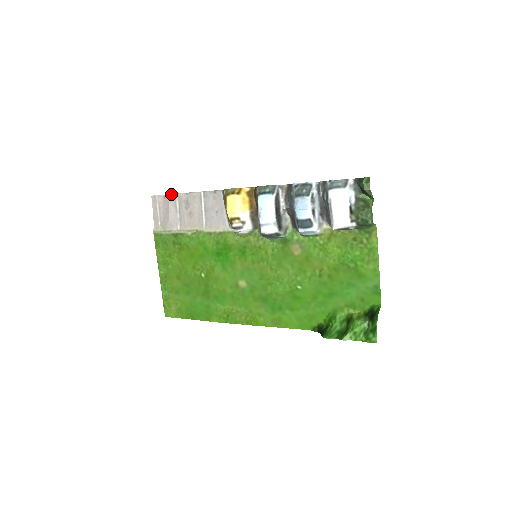
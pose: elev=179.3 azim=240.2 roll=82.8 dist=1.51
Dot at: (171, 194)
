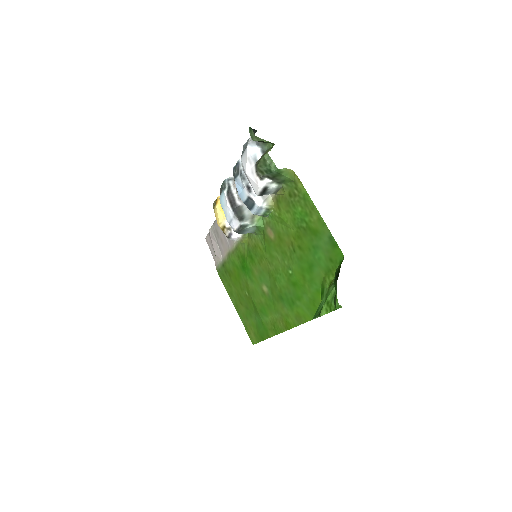
Dot at: (209, 230)
